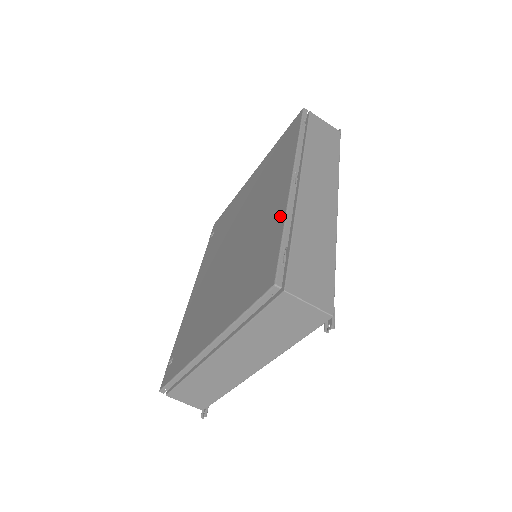
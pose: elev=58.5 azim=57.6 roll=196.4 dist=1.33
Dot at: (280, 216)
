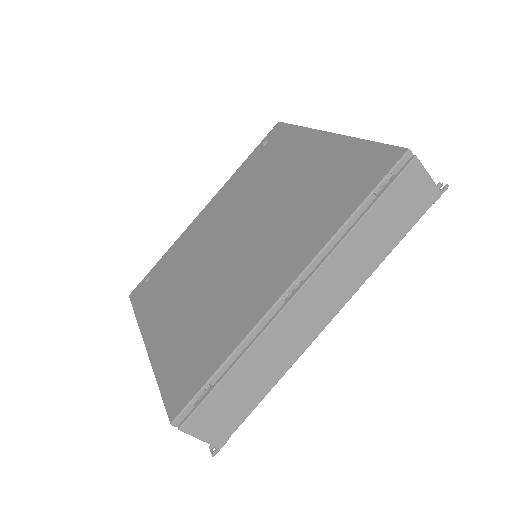
Dot at: (240, 332)
